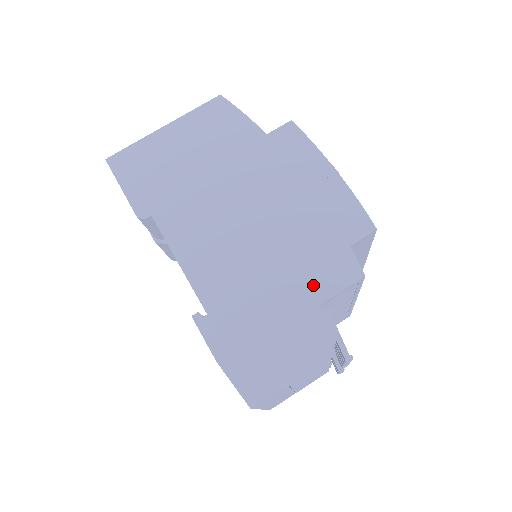
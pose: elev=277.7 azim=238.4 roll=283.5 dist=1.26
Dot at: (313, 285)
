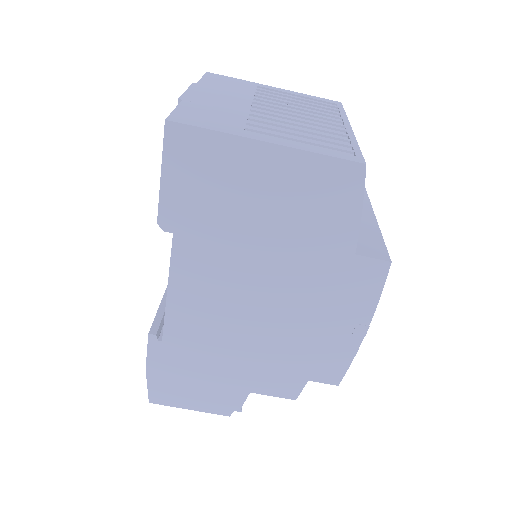
Dot at: (256, 380)
